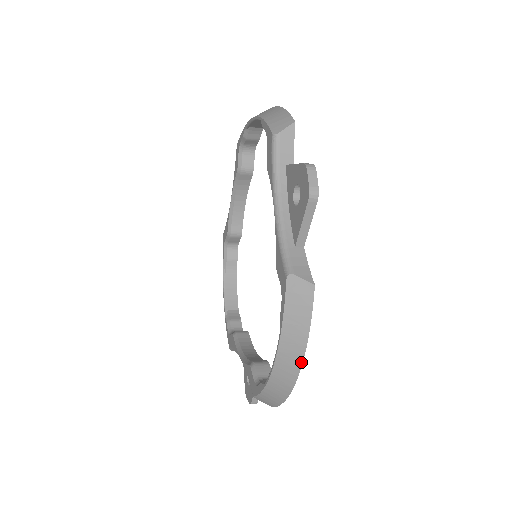
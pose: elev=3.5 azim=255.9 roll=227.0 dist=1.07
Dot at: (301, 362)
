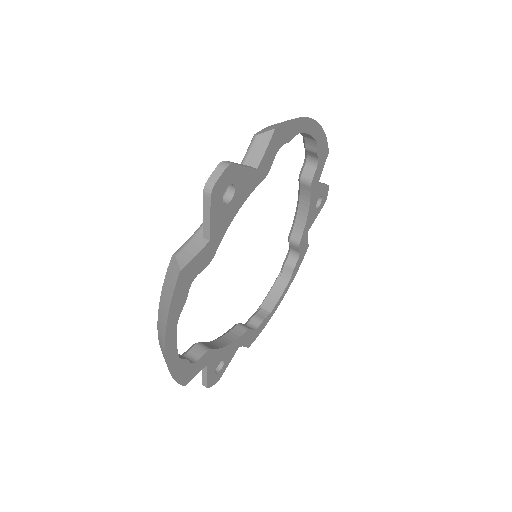
Dot at: (165, 339)
